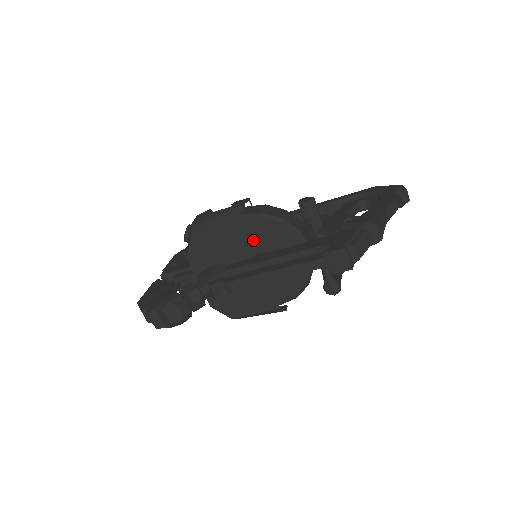
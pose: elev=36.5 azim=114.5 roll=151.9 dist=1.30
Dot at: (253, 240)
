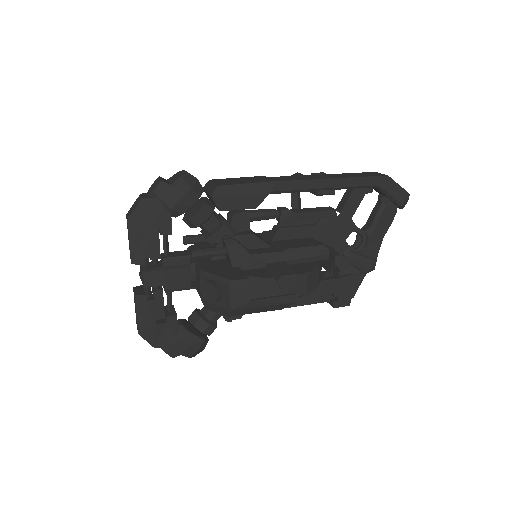
Dot at: occluded
